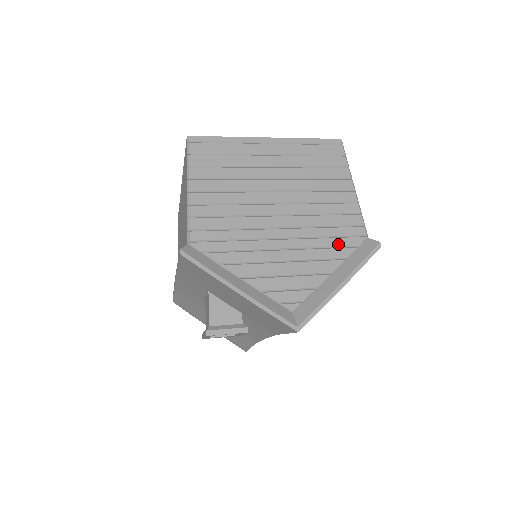
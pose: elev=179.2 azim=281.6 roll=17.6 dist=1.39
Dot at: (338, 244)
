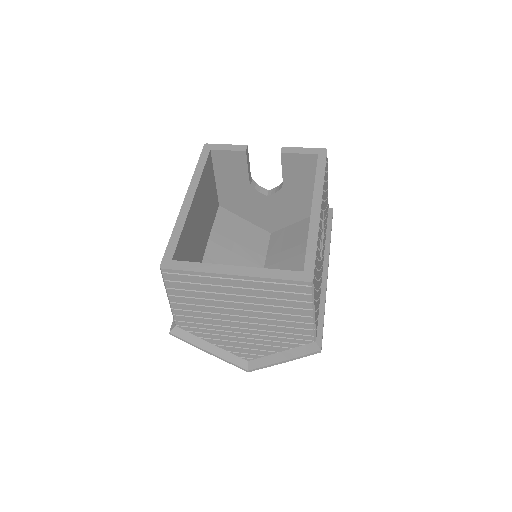
Dot at: (288, 341)
